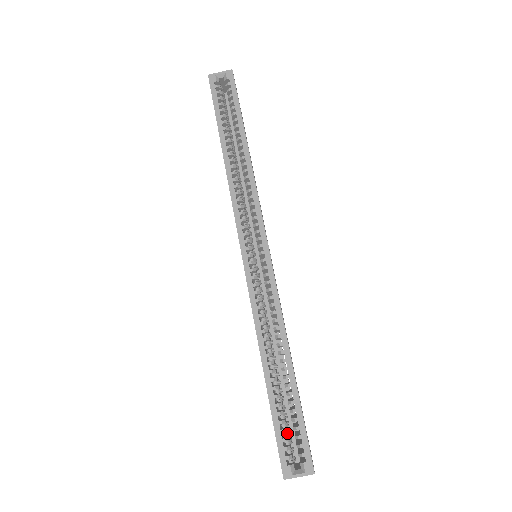
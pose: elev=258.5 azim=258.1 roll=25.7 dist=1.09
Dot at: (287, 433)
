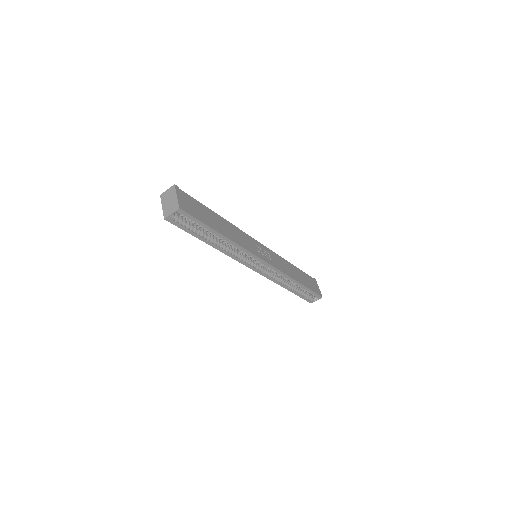
Dot at: occluded
